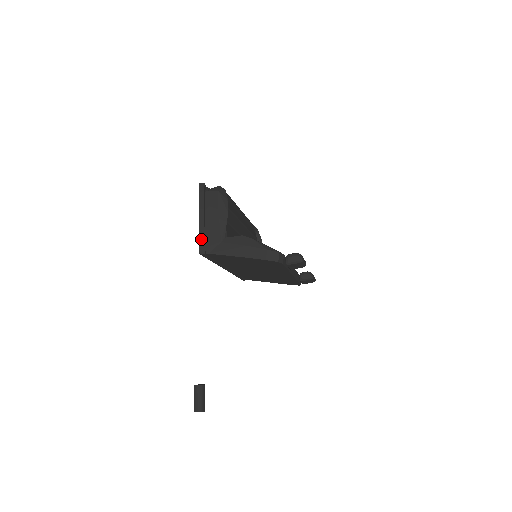
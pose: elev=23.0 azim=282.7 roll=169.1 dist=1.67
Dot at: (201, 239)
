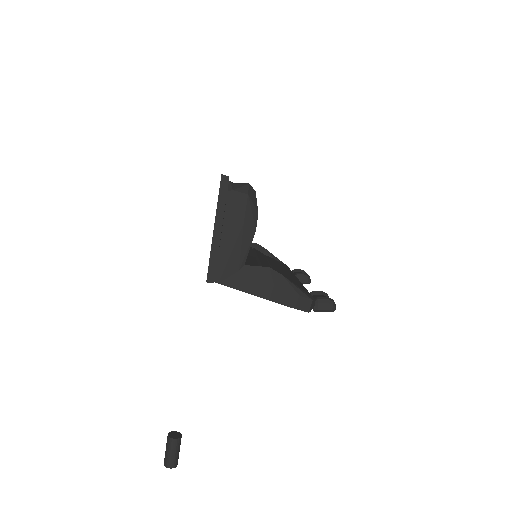
Dot at: (212, 262)
